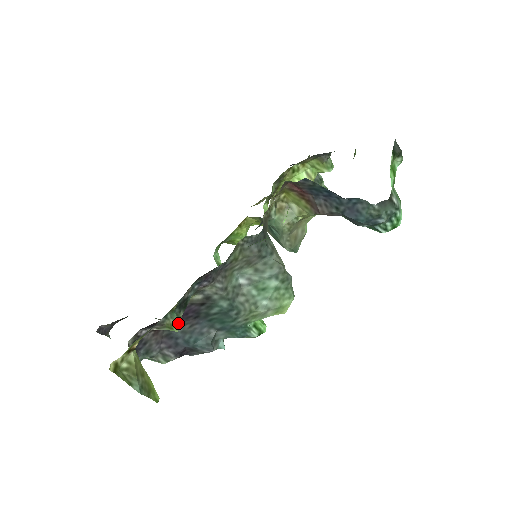
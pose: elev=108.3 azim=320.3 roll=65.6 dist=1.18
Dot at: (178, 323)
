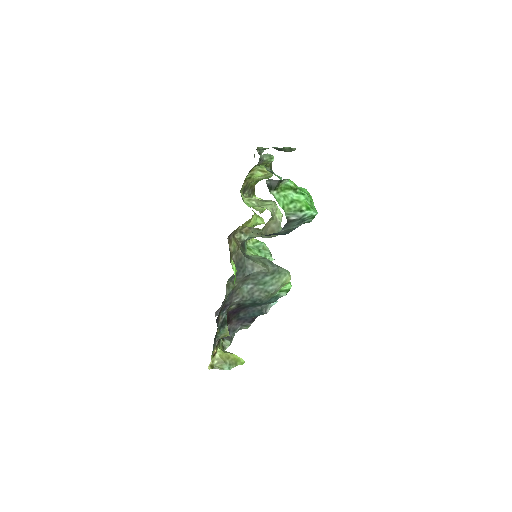
Dot at: (226, 333)
